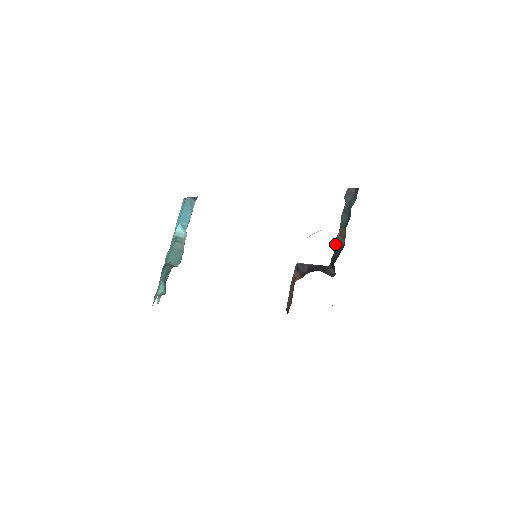
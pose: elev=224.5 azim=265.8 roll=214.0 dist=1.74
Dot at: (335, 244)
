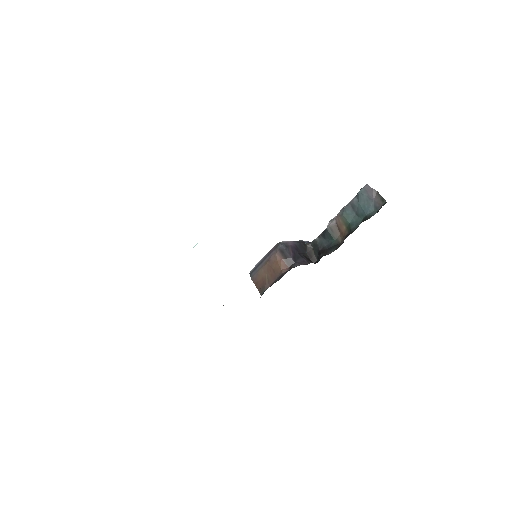
Dot at: (327, 232)
